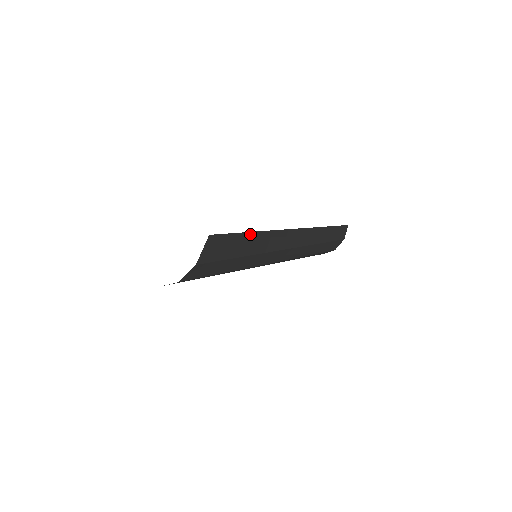
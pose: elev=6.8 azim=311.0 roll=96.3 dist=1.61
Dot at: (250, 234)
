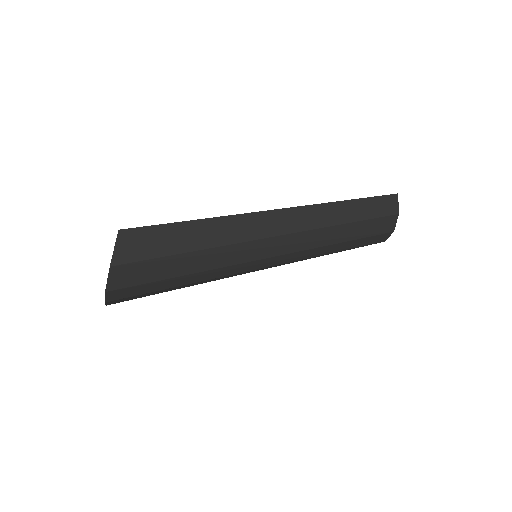
Dot at: (193, 223)
